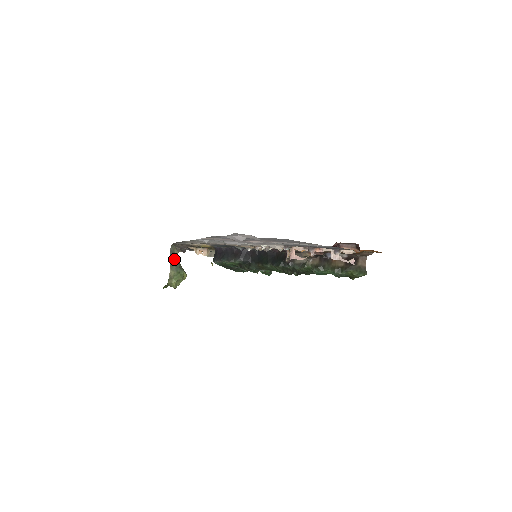
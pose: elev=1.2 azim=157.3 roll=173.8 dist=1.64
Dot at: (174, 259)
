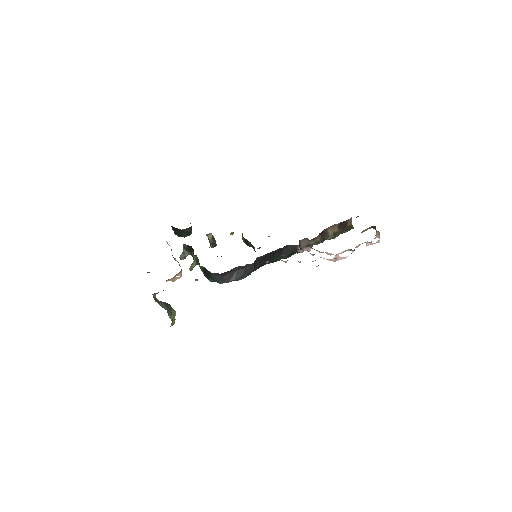
Dot at: (164, 305)
